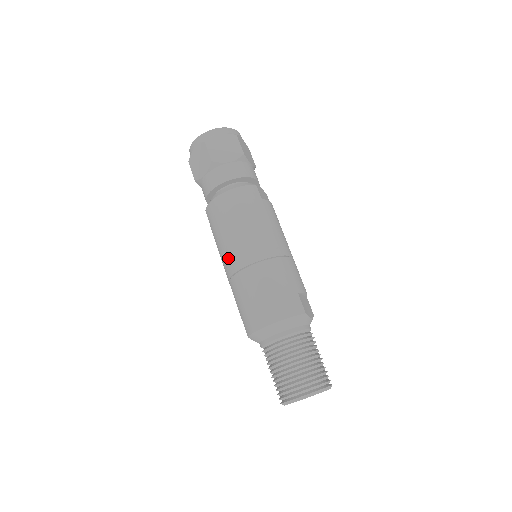
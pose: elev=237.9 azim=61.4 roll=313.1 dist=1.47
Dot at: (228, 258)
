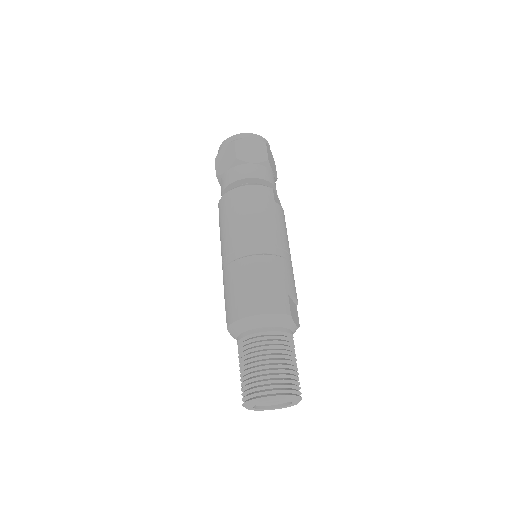
Dot at: (228, 247)
